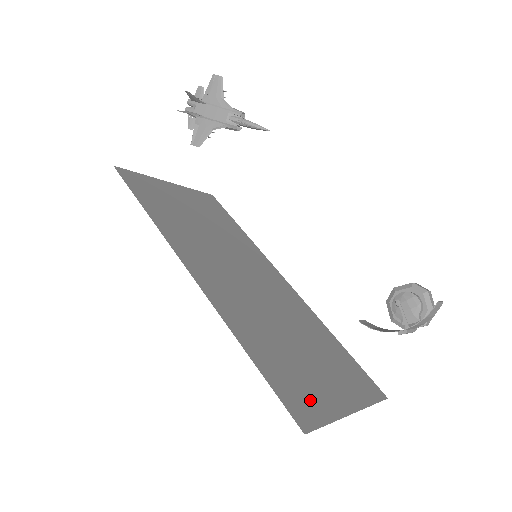
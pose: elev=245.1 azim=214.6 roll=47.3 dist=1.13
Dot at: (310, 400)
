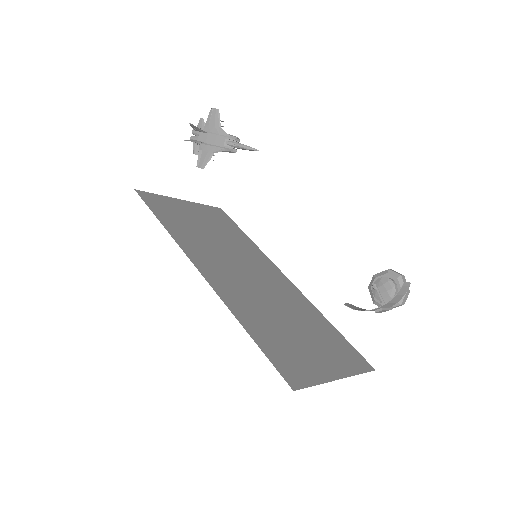
Dot at: (301, 367)
